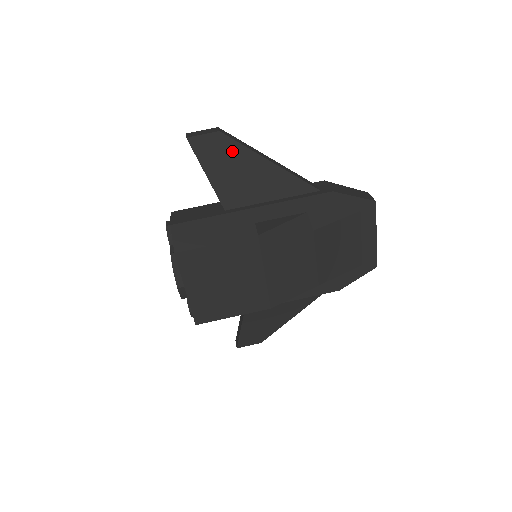
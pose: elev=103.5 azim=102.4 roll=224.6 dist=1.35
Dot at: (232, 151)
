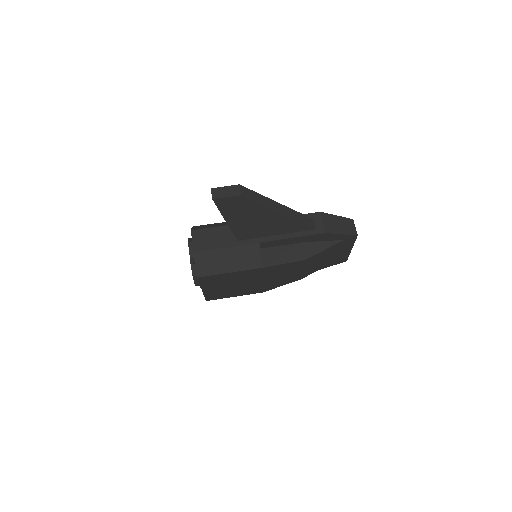
Dot at: (250, 207)
